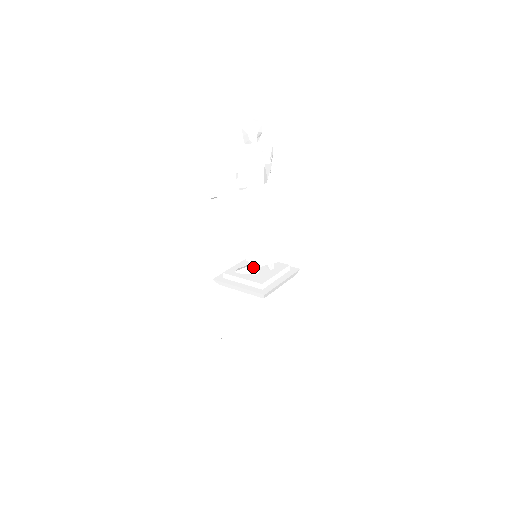
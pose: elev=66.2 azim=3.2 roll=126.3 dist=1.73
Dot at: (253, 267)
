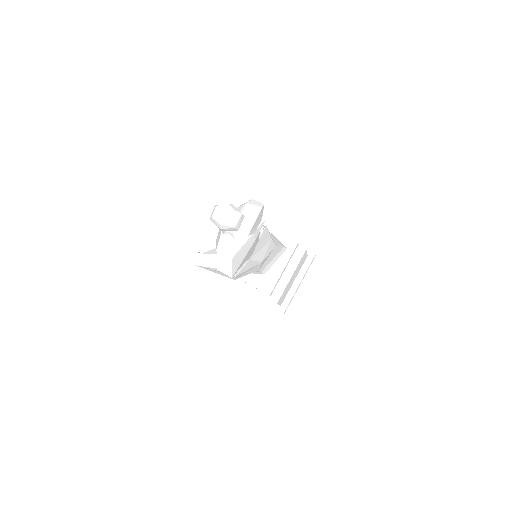
Dot at: occluded
